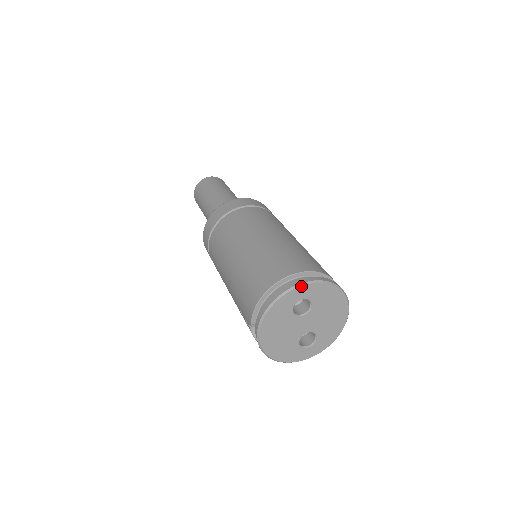
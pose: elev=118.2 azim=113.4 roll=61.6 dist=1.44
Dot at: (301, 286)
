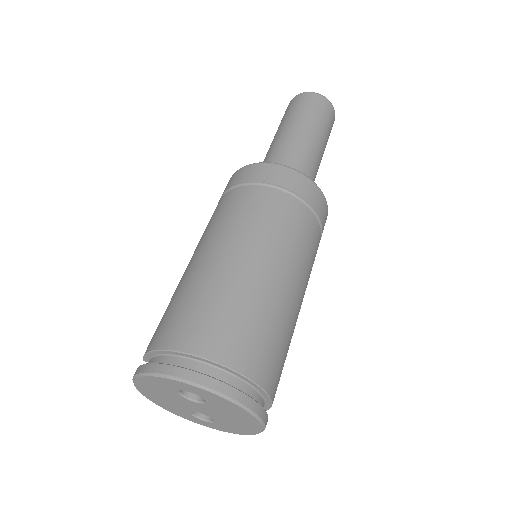
Dot at: (188, 384)
